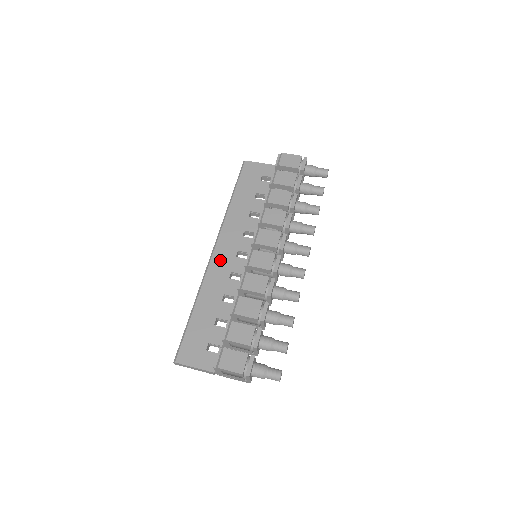
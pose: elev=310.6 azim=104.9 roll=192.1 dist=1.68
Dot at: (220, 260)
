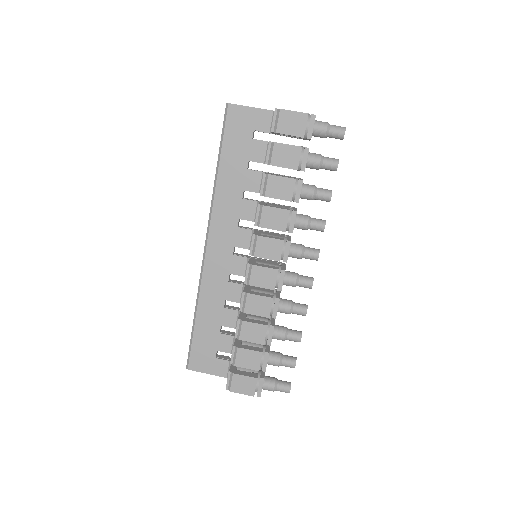
Dot at: (215, 260)
